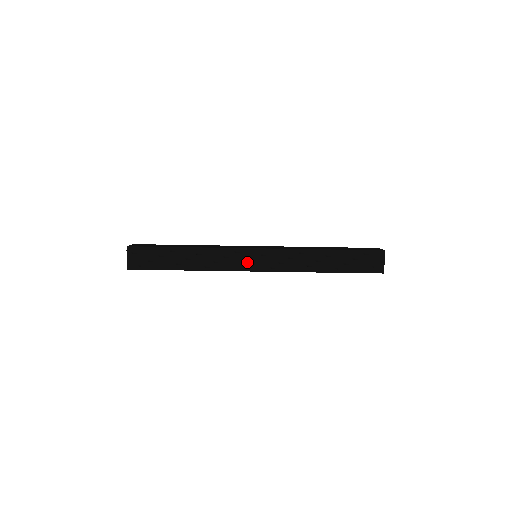
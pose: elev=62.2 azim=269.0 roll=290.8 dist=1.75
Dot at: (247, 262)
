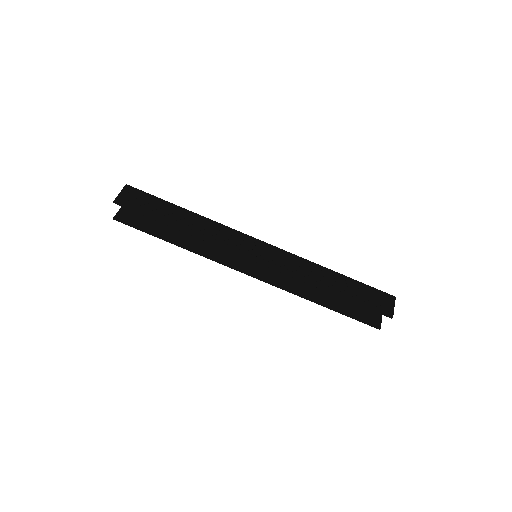
Dot at: (249, 248)
